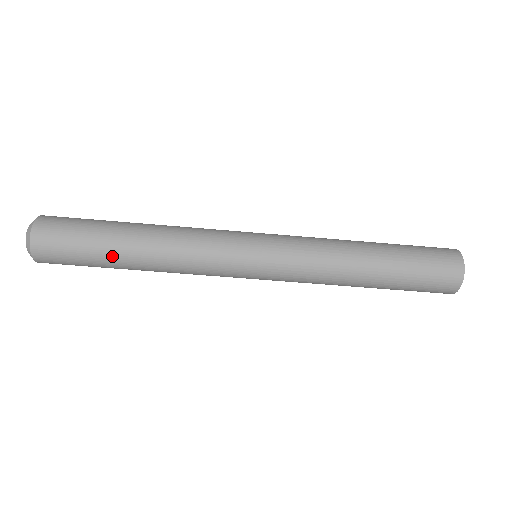
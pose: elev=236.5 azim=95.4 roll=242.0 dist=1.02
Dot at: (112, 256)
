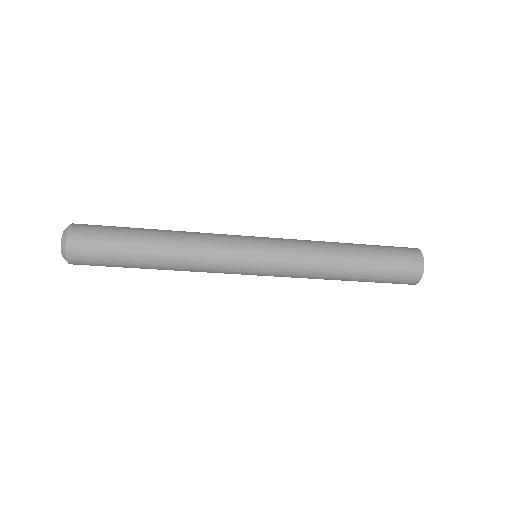
Dot at: (137, 255)
